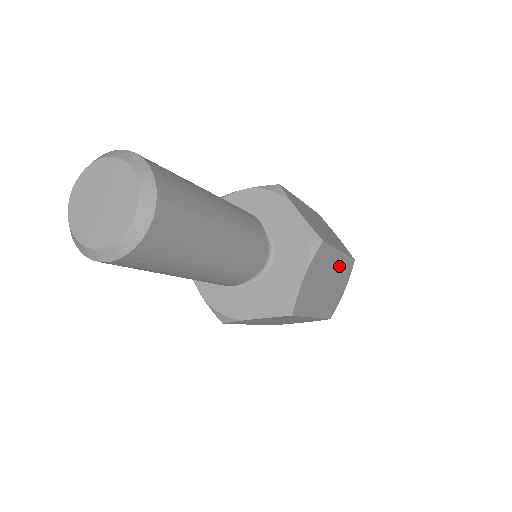
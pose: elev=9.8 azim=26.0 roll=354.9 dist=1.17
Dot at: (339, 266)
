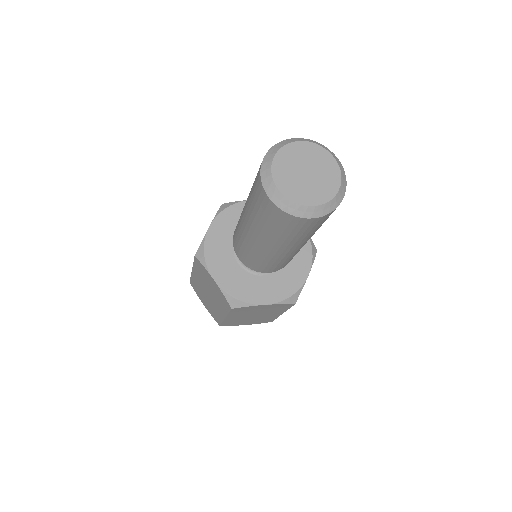
Dot at: (269, 316)
